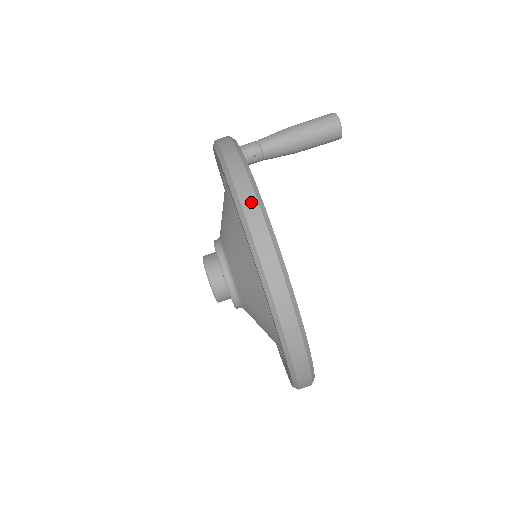
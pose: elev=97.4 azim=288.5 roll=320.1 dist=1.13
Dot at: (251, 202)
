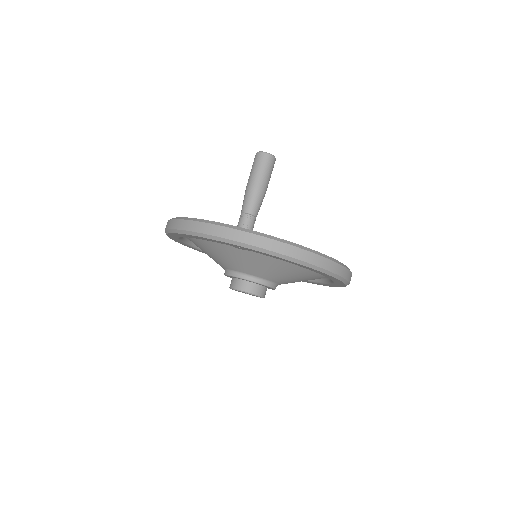
Dot at: (307, 255)
